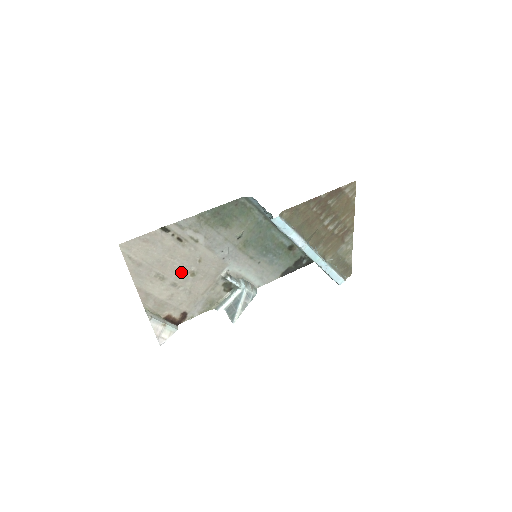
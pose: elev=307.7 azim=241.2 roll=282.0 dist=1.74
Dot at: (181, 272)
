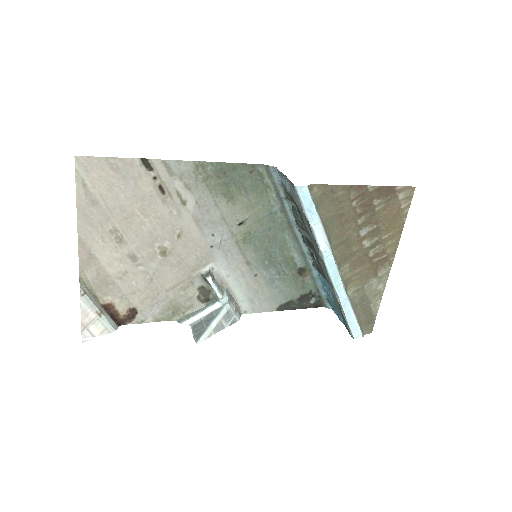
Dot at: (149, 242)
